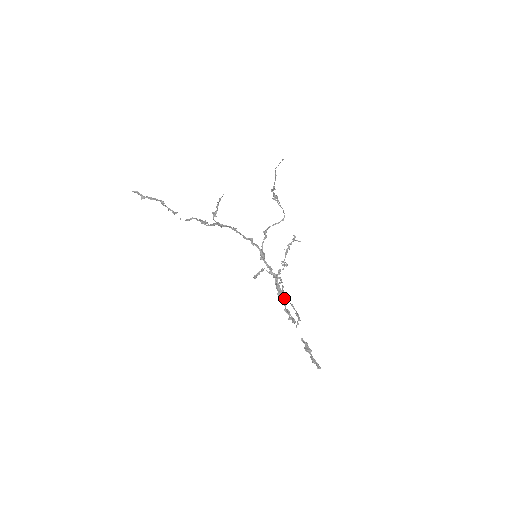
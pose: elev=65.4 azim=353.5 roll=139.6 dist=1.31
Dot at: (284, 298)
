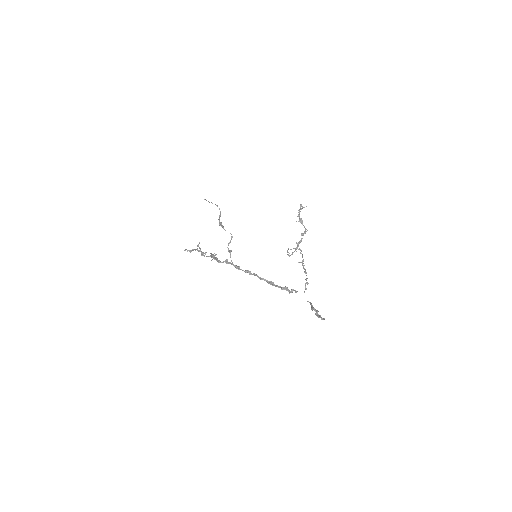
Dot at: occluded
